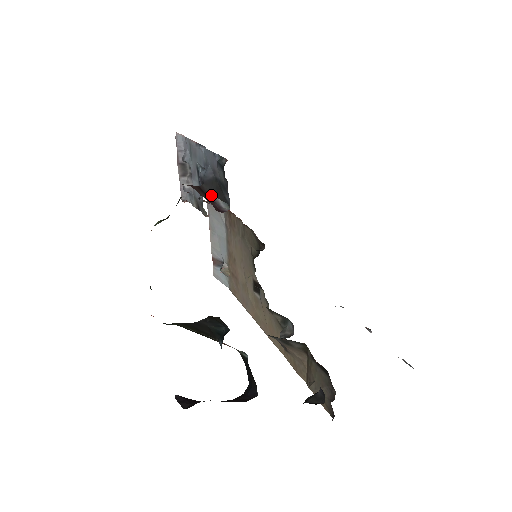
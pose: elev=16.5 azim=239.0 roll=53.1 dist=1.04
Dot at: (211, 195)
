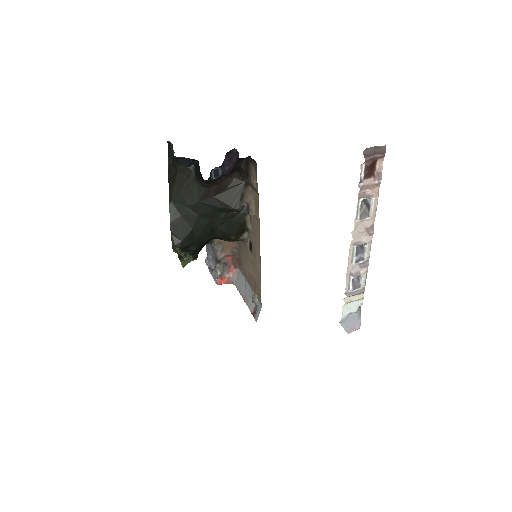
Dot at: occluded
